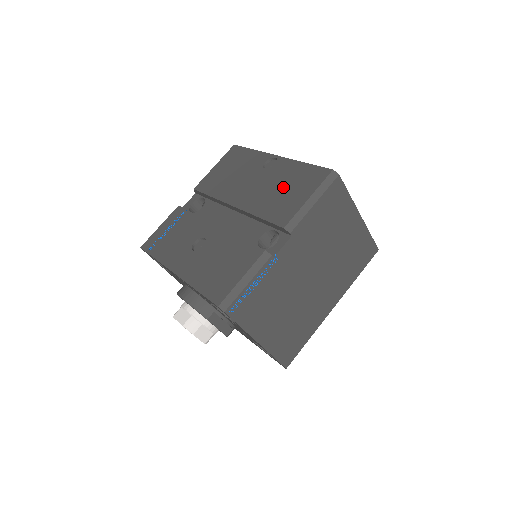
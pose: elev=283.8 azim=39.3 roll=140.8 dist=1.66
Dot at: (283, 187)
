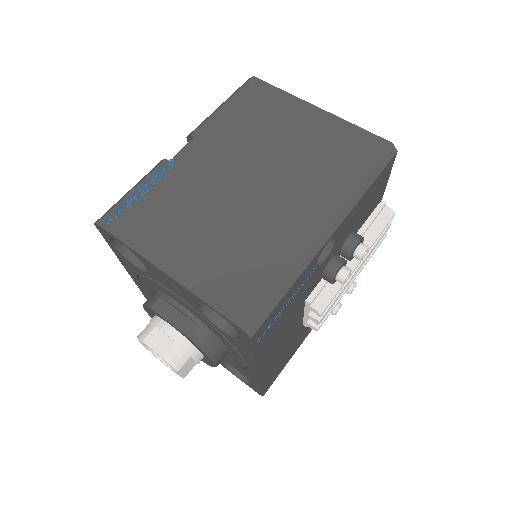
Dot at: occluded
